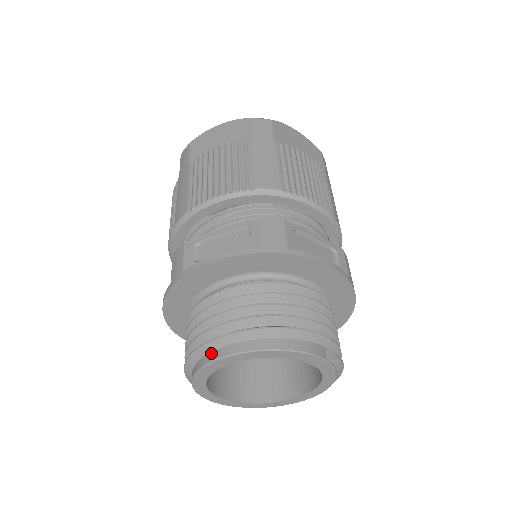
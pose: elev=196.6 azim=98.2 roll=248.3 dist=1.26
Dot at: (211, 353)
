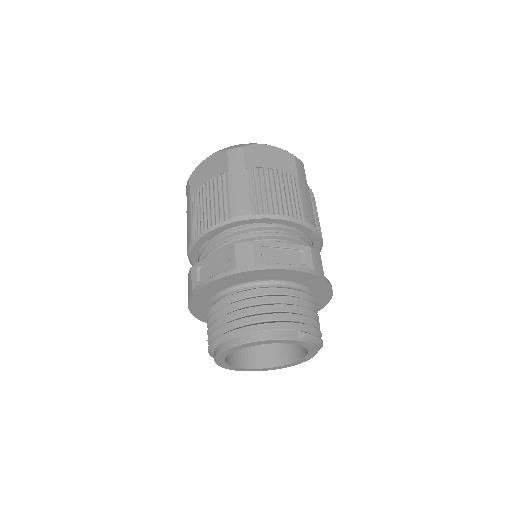
Dot at: (218, 347)
